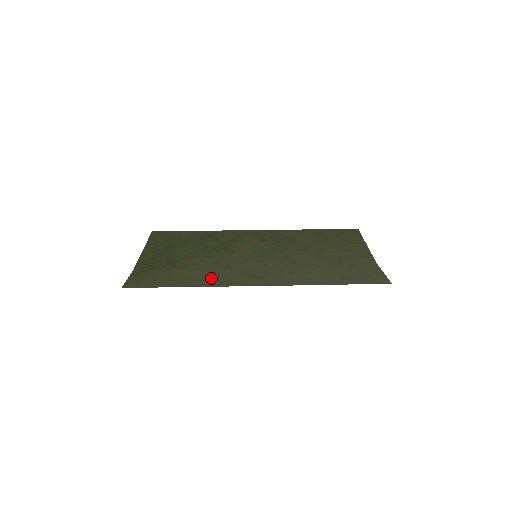
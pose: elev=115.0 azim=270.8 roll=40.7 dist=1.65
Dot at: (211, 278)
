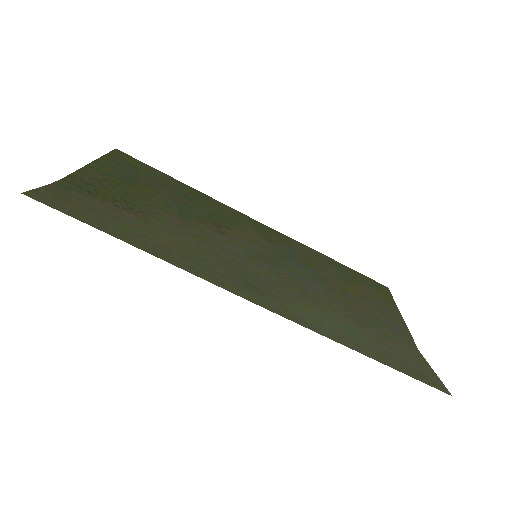
Dot at: (183, 254)
